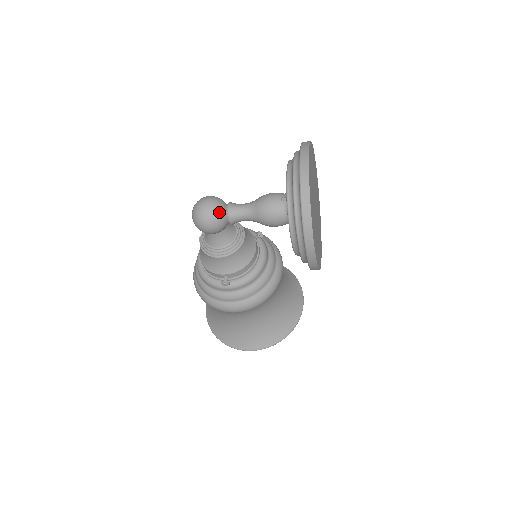
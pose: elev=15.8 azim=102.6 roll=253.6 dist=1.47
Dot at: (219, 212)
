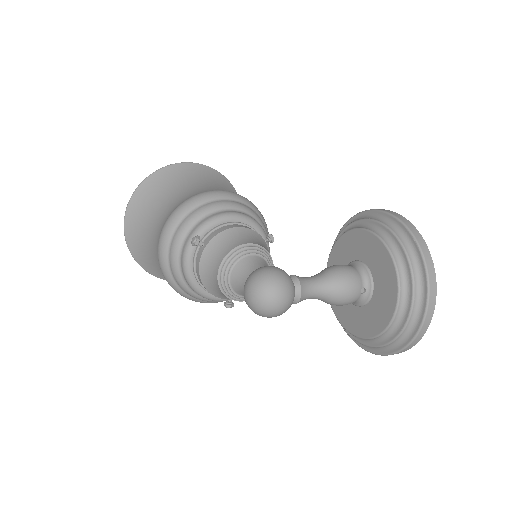
Dot at: occluded
